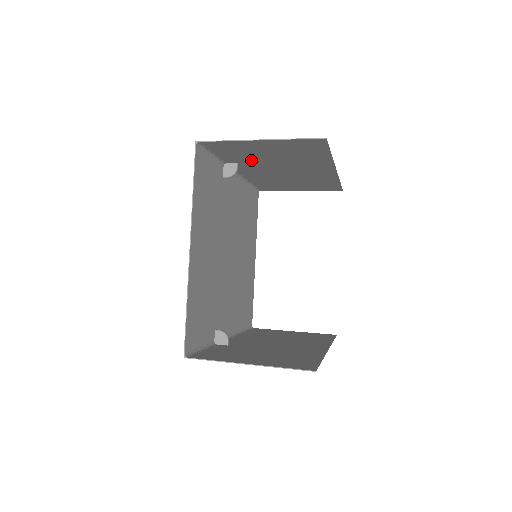
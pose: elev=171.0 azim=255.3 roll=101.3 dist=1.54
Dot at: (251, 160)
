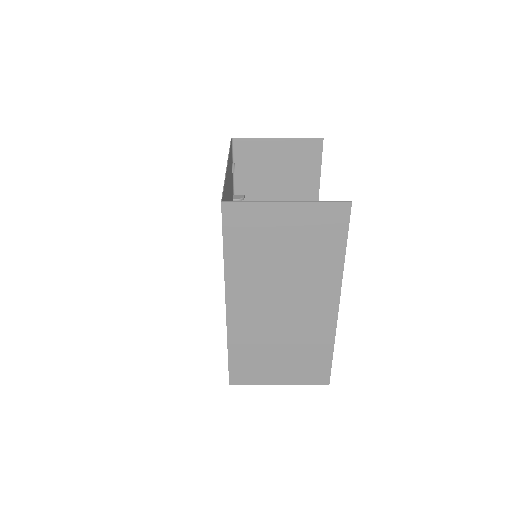
Dot at: (258, 187)
